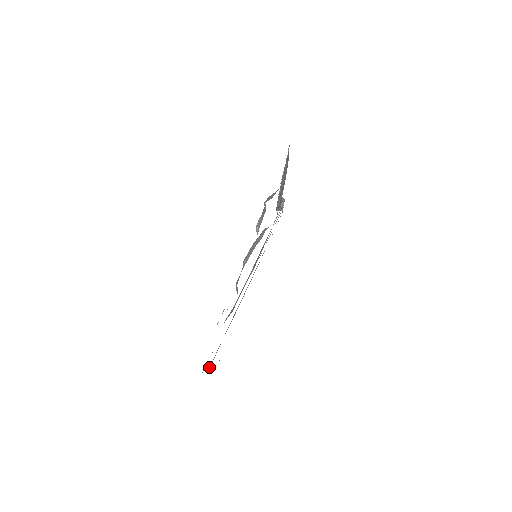
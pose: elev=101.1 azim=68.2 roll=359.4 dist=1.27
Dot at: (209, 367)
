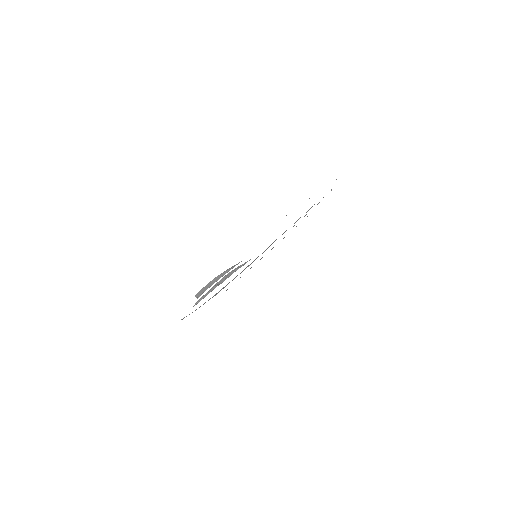
Dot at: occluded
